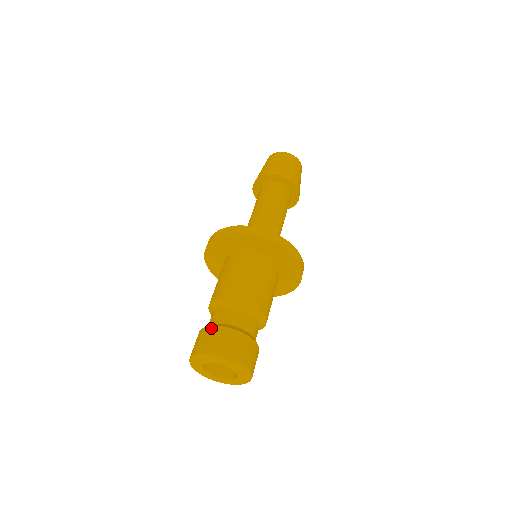
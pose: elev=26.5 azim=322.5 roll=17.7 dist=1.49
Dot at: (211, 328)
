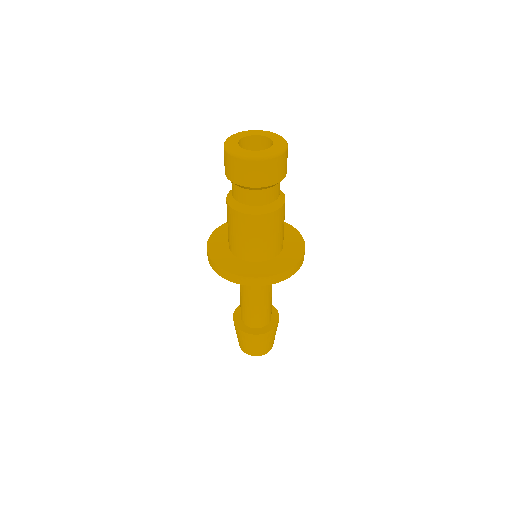
Dot at: occluded
